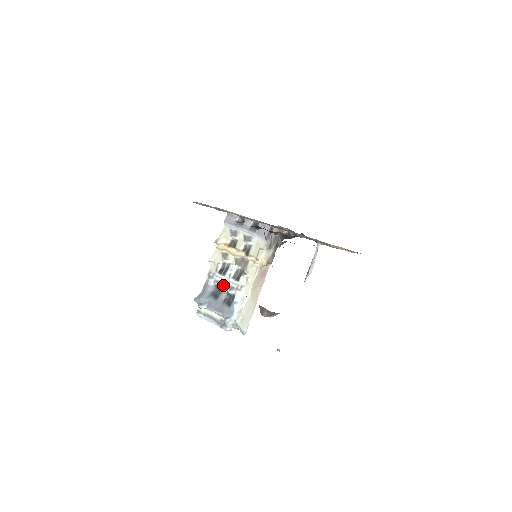
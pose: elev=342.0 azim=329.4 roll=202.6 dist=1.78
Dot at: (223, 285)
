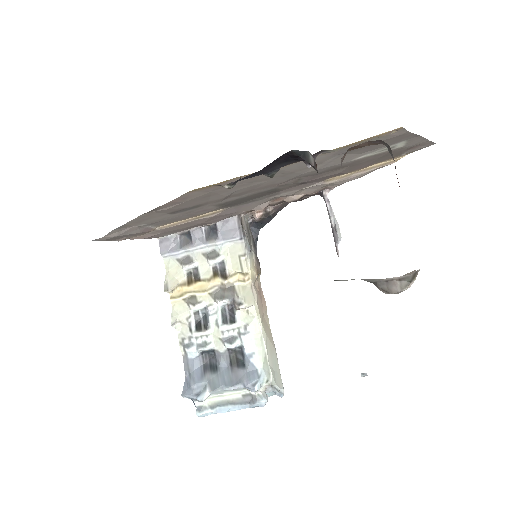
Dot at: (214, 344)
